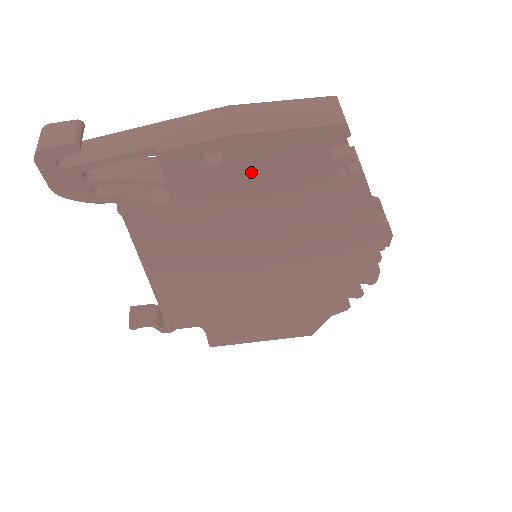
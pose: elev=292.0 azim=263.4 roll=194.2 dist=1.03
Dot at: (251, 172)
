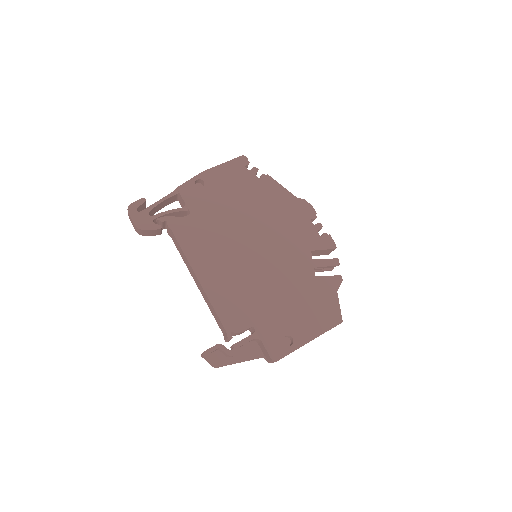
Dot at: (219, 187)
